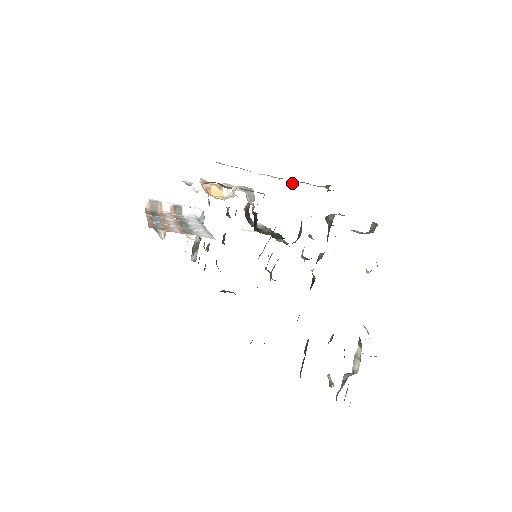
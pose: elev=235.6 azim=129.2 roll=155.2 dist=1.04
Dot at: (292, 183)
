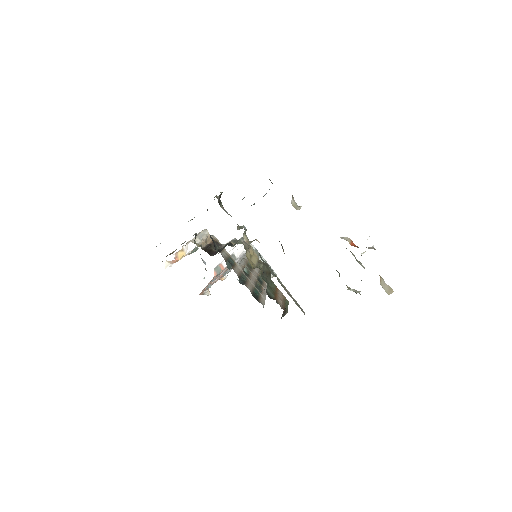
Dot at: occluded
